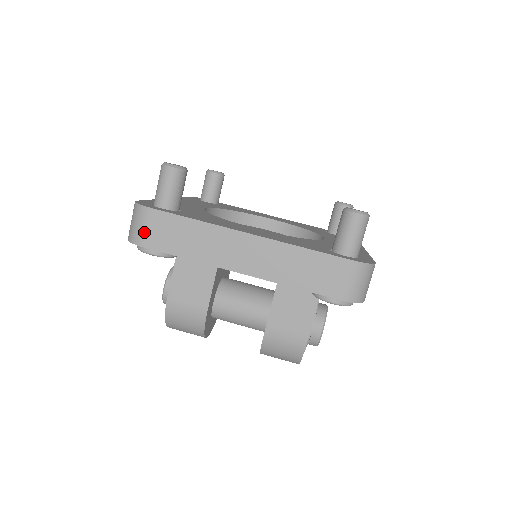
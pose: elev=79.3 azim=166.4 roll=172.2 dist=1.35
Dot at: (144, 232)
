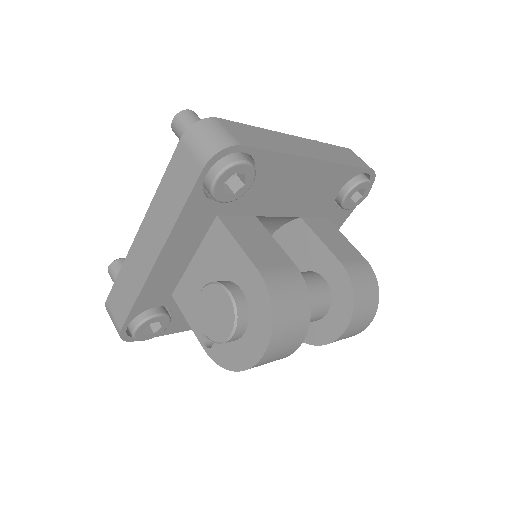
Dot at: (230, 134)
